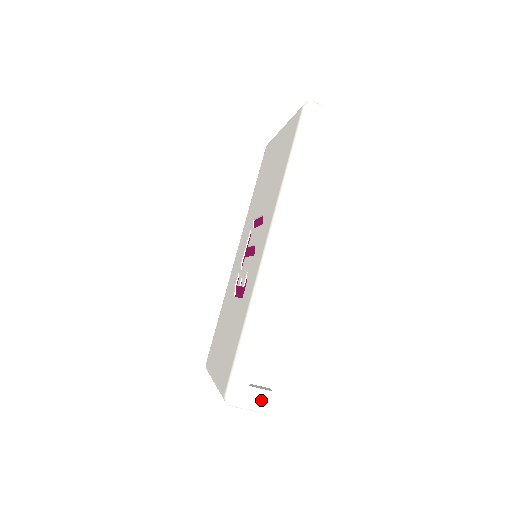
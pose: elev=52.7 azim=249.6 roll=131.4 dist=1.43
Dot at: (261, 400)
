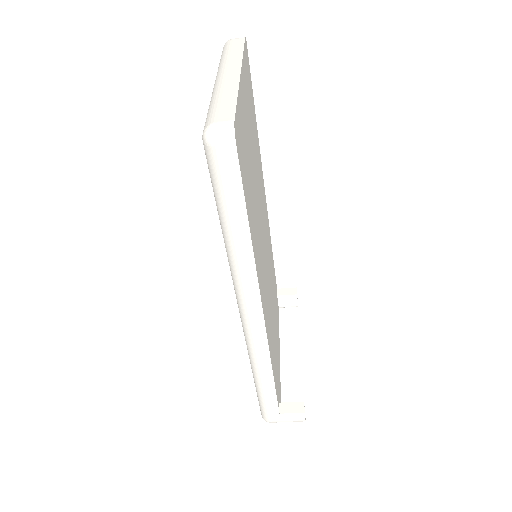
Dot at: (296, 418)
